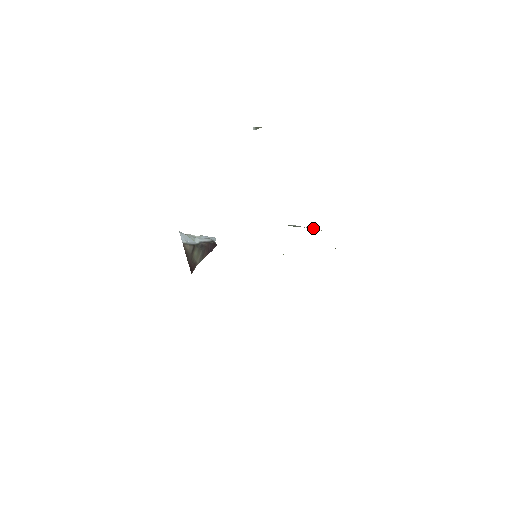
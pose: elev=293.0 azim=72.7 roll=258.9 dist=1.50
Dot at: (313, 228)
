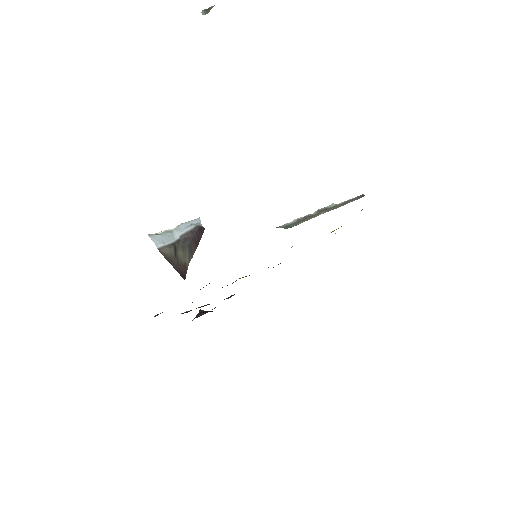
Dot at: (325, 211)
